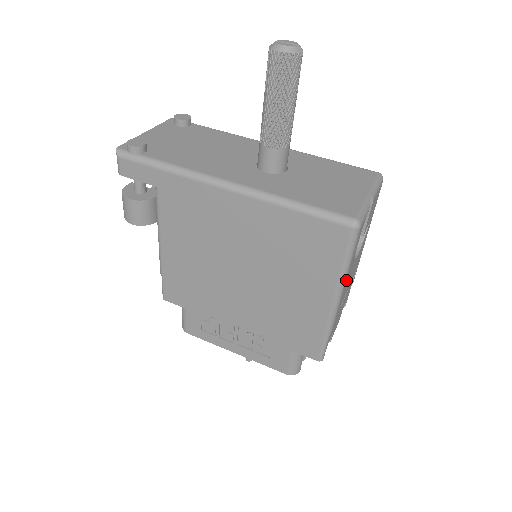
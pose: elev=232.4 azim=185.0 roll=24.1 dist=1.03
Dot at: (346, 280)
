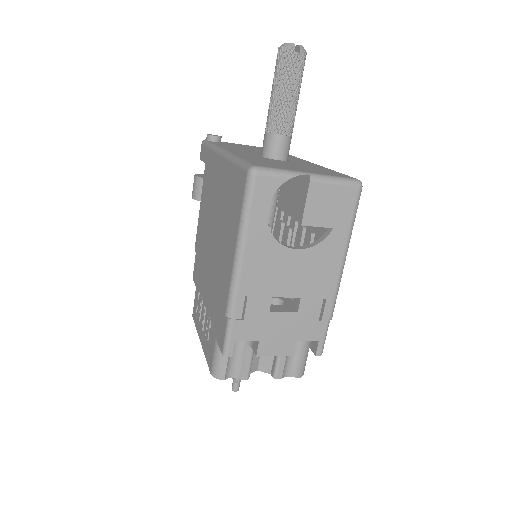
Dot at: (249, 246)
